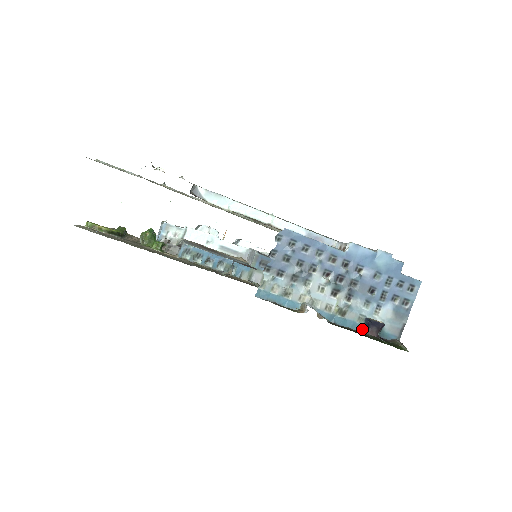
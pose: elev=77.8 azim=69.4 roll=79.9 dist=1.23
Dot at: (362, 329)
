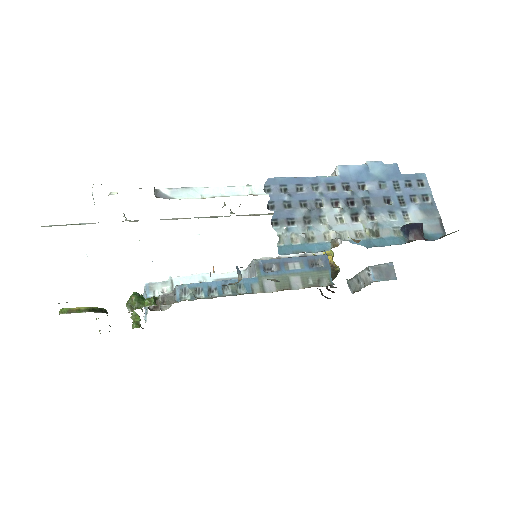
Dot at: (405, 241)
